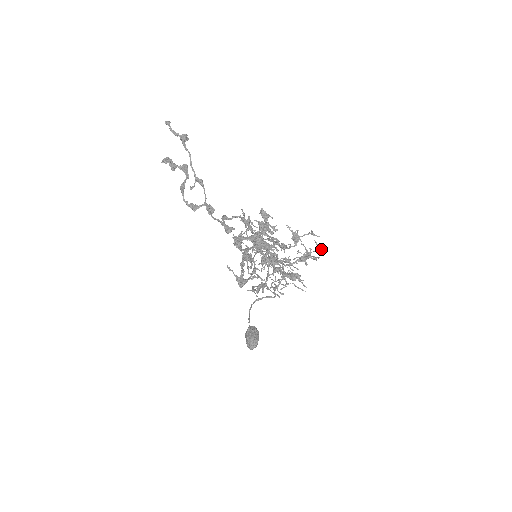
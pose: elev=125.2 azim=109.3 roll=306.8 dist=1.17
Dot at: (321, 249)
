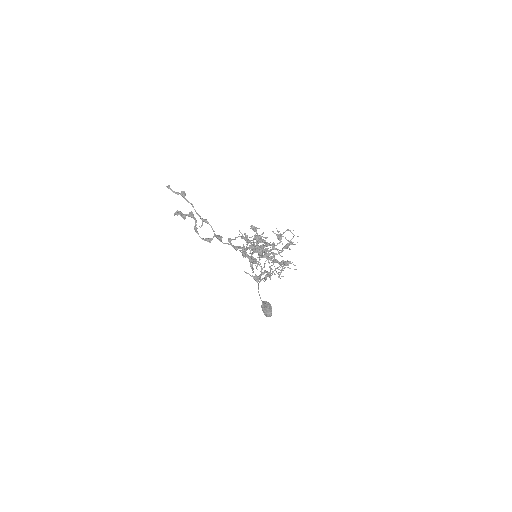
Dot at: occluded
